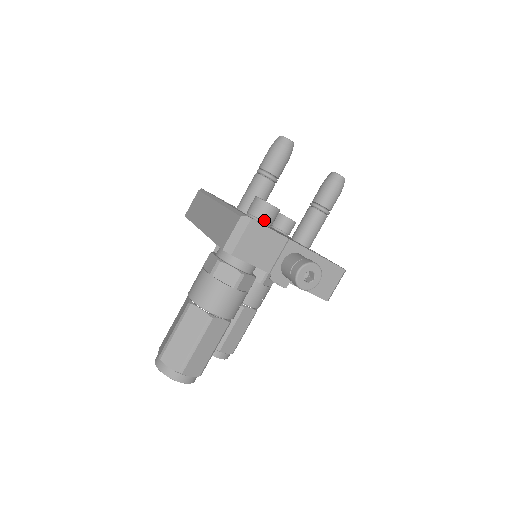
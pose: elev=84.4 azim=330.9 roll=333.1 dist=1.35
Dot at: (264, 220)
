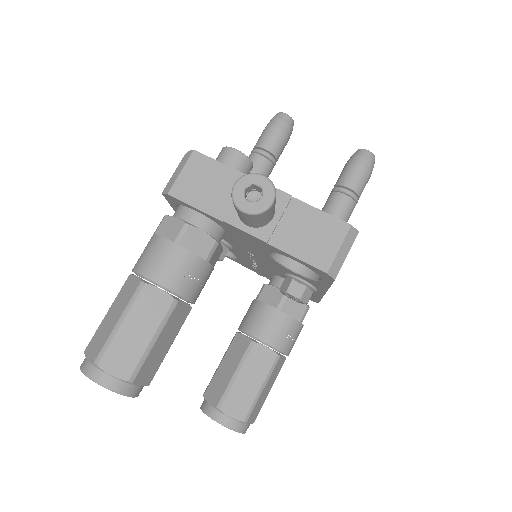
Dot at: occluded
